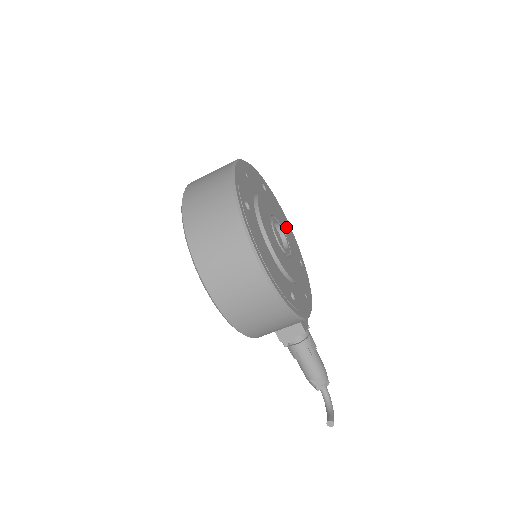
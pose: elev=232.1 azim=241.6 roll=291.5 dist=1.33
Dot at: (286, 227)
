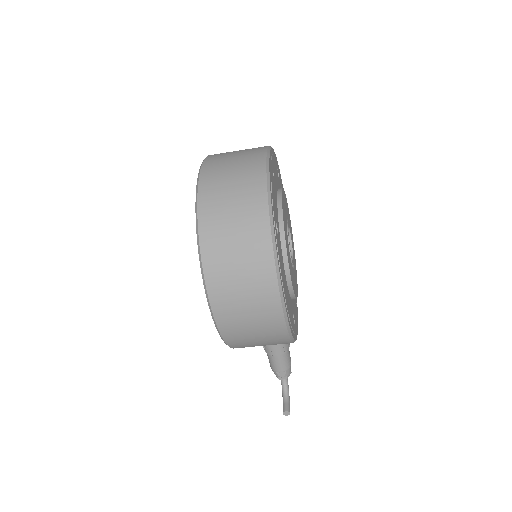
Dot at: (290, 221)
